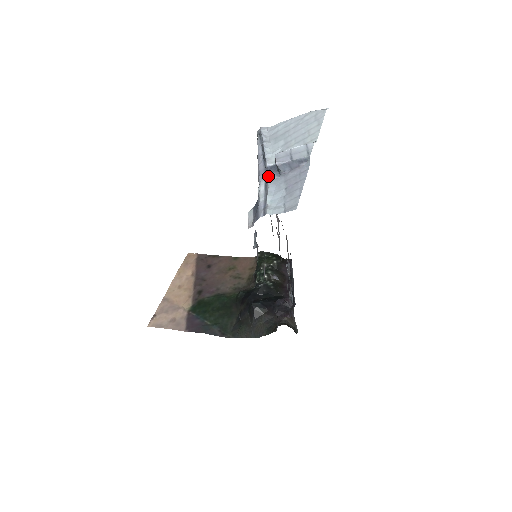
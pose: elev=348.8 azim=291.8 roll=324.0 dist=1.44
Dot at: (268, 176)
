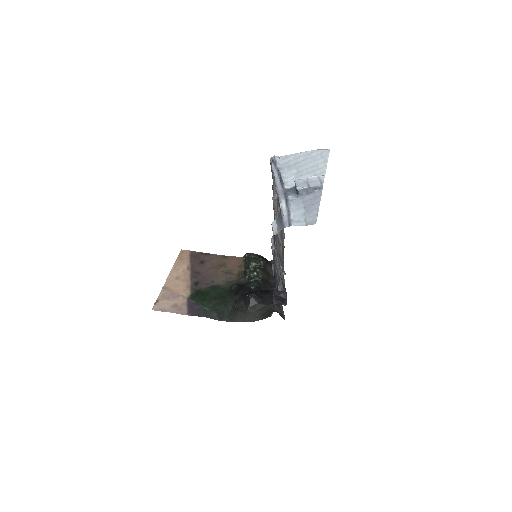
Dot at: (288, 196)
